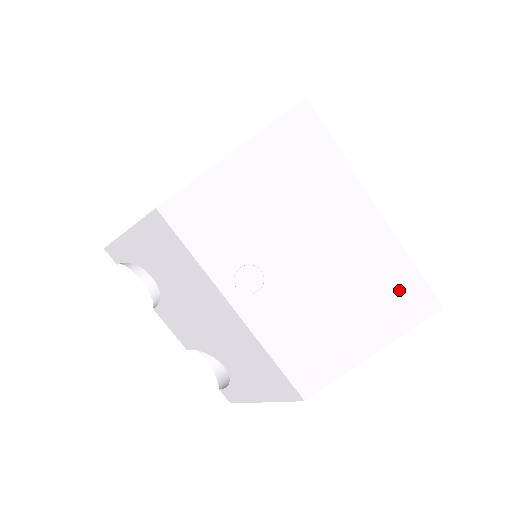
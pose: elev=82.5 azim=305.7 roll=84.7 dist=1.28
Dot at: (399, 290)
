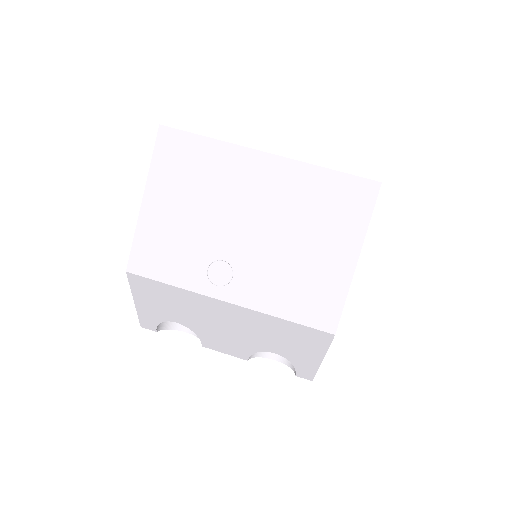
Dot at: (334, 196)
